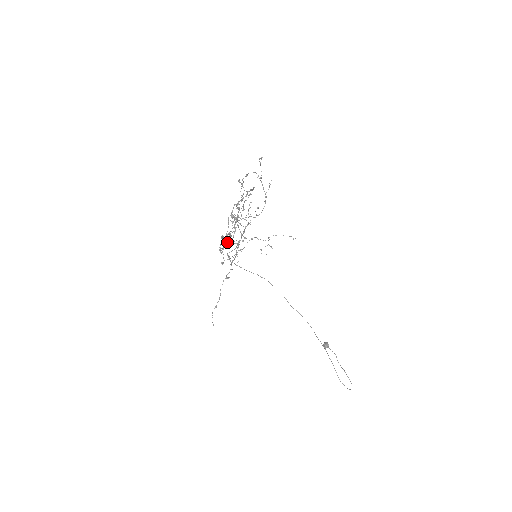
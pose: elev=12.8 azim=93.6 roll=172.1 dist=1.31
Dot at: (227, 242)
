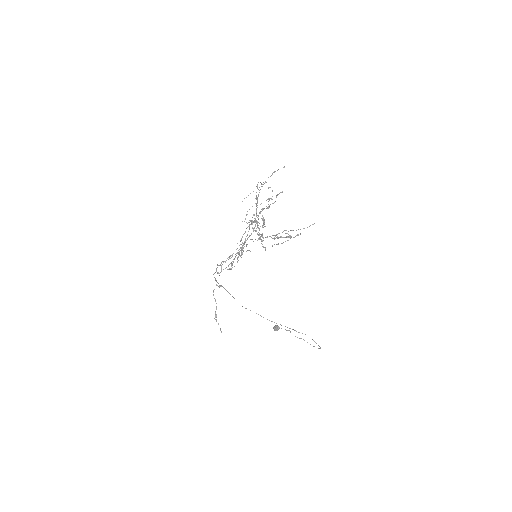
Dot at: occluded
